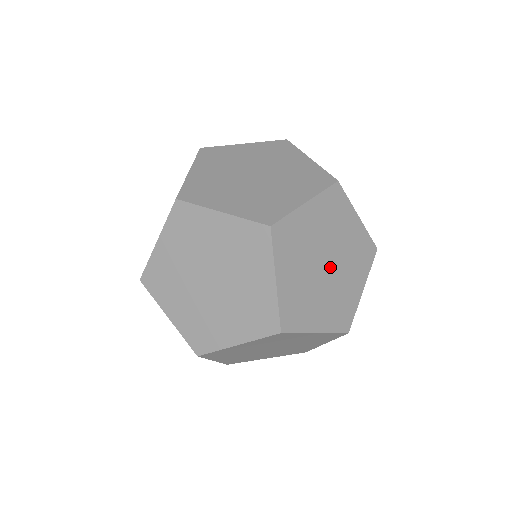
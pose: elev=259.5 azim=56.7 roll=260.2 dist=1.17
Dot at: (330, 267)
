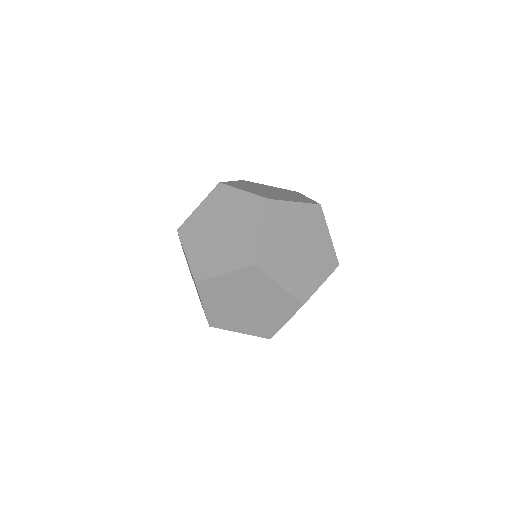
Dot at: (301, 251)
